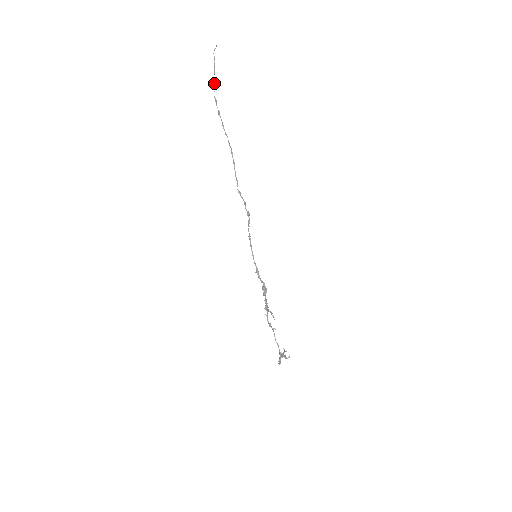
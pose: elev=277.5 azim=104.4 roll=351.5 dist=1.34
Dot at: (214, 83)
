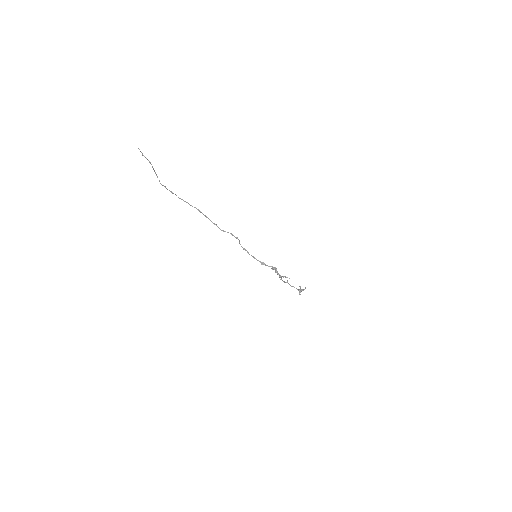
Dot at: (157, 177)
